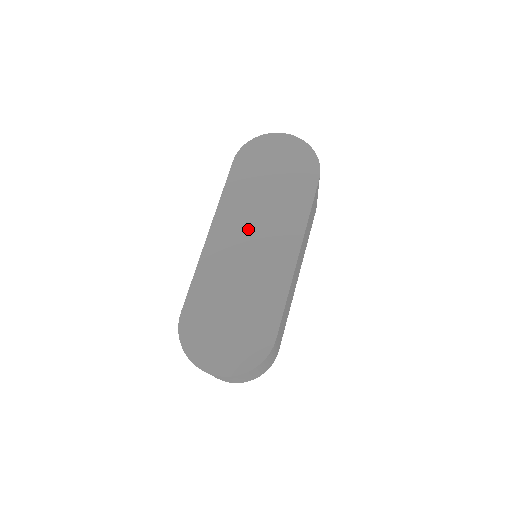
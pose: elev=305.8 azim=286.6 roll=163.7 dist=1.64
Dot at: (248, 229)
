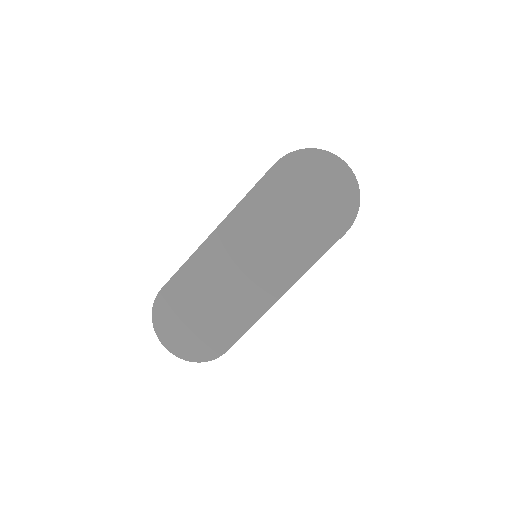
Dot at: (252, 246)
